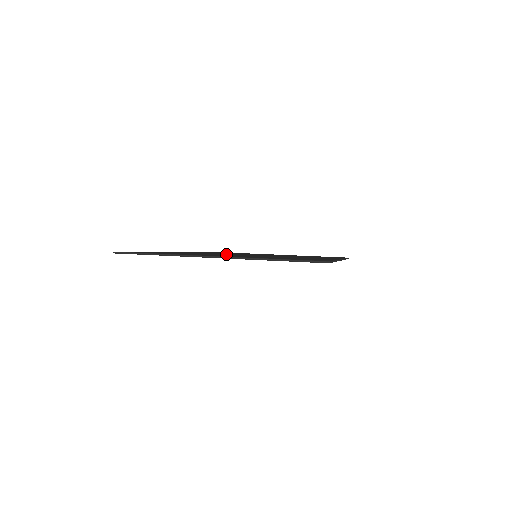
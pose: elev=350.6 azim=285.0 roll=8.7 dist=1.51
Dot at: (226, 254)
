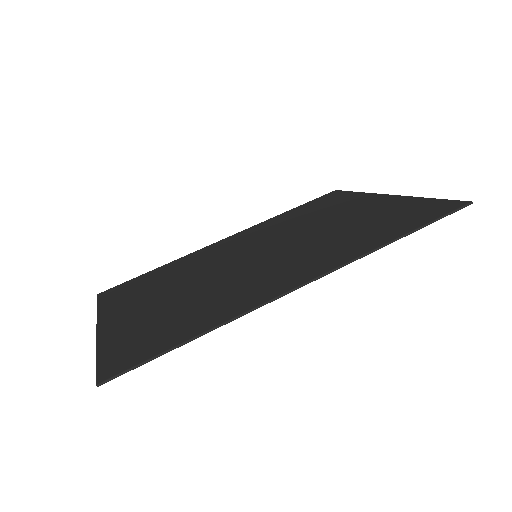
Dot at: (210, 266)
